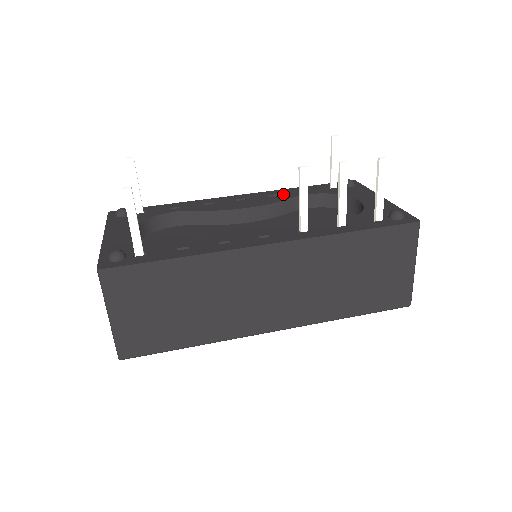
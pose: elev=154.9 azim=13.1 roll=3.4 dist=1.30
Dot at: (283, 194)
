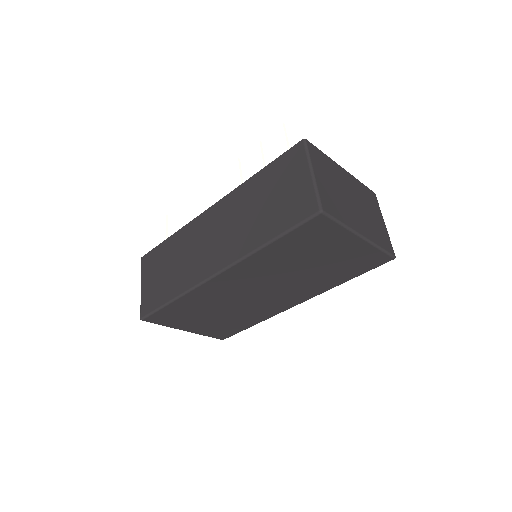
Dot at: occluded
